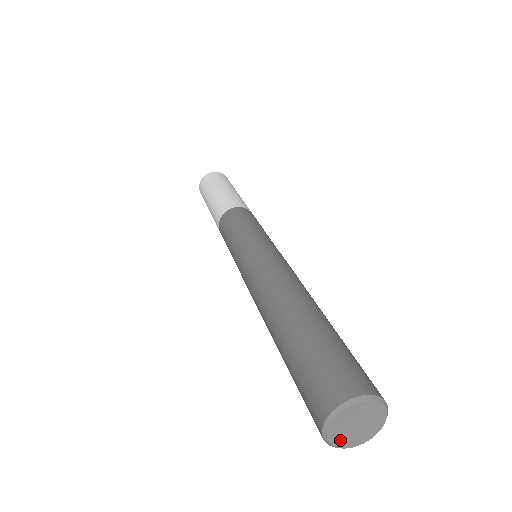
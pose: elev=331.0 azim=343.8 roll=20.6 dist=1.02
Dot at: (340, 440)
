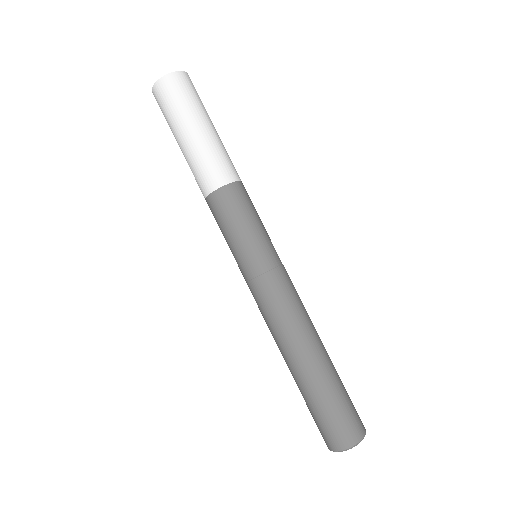
Dot at: occluded
